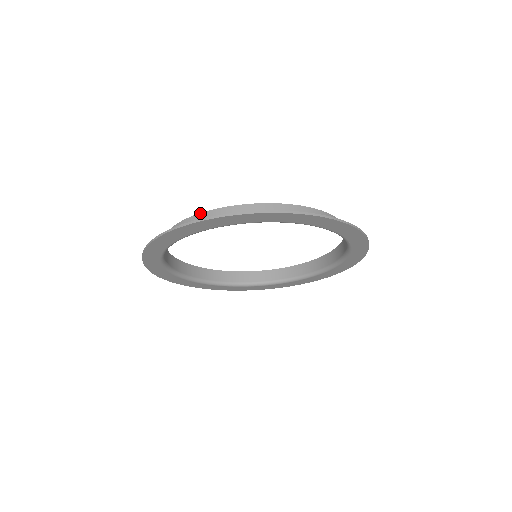
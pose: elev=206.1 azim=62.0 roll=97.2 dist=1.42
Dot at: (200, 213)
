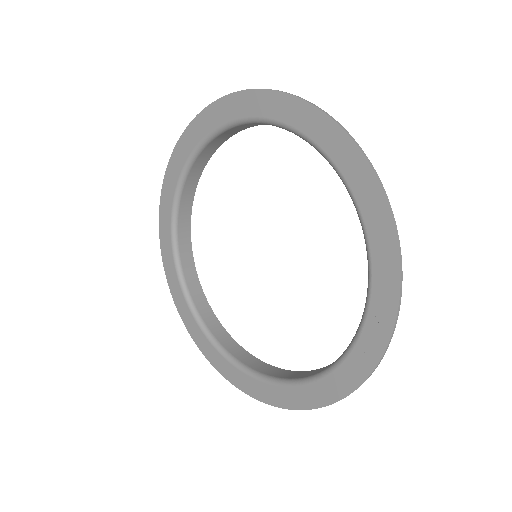
Dot at: (194, 188)
